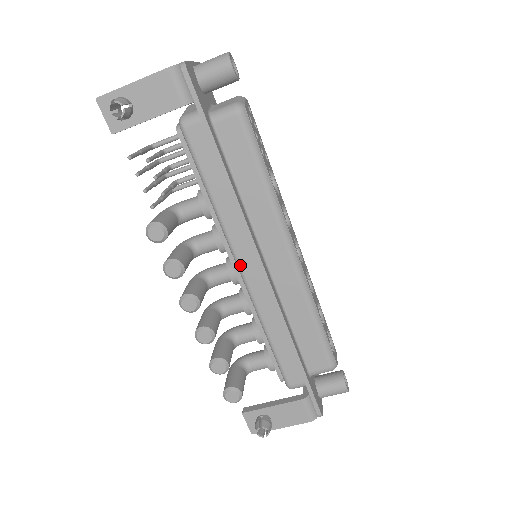
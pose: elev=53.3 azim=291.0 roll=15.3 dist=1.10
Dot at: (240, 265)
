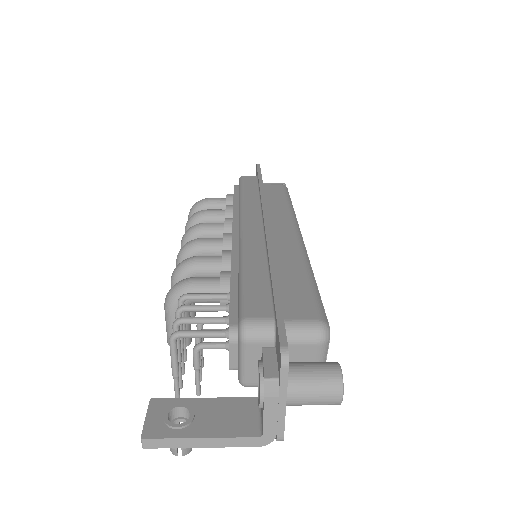
Dot at: occluded
